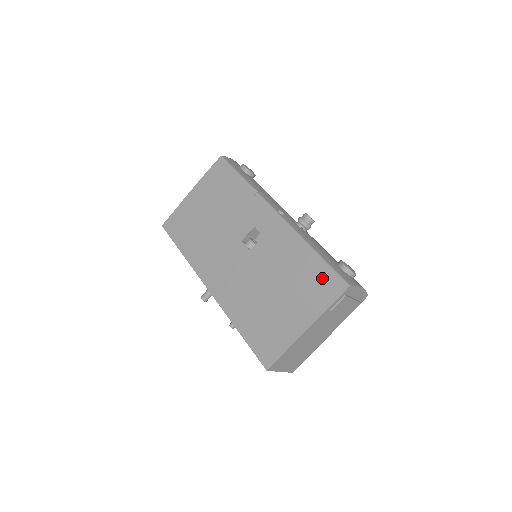
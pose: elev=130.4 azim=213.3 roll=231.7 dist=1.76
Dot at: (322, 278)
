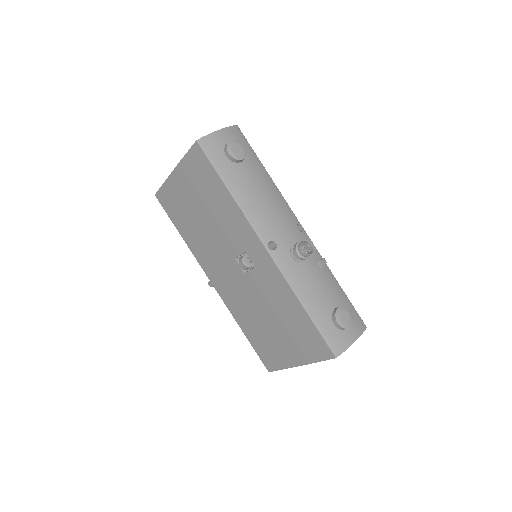
Dot at: (312, 337)
